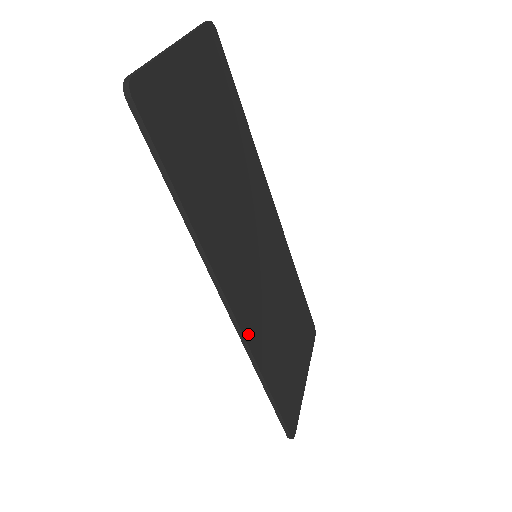
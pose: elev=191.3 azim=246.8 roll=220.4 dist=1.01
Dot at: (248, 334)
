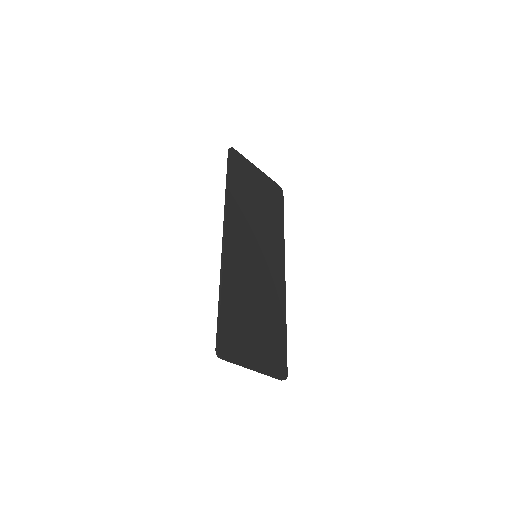
Dot at: (227, 254)
